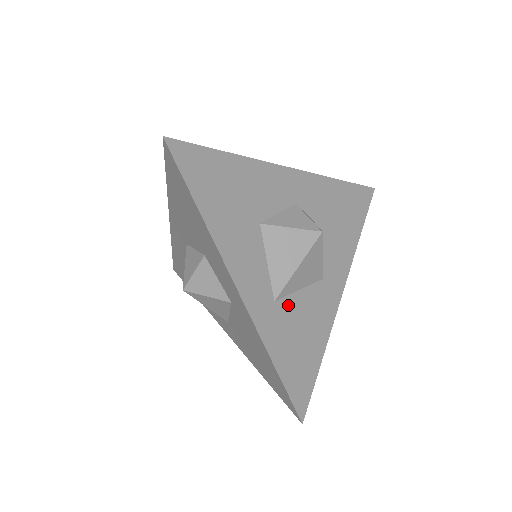
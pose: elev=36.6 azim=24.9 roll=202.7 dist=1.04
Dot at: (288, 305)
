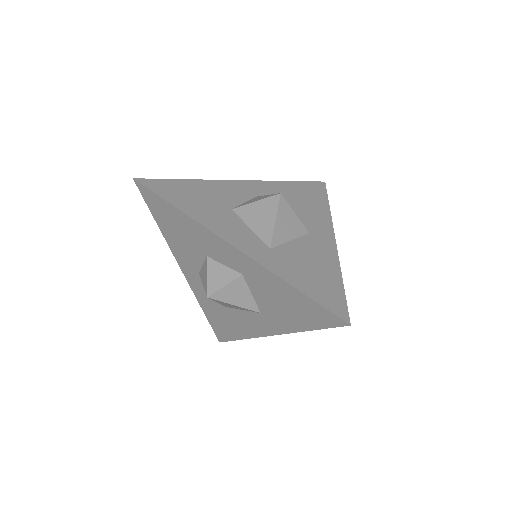
Dot at: (285, 250)
